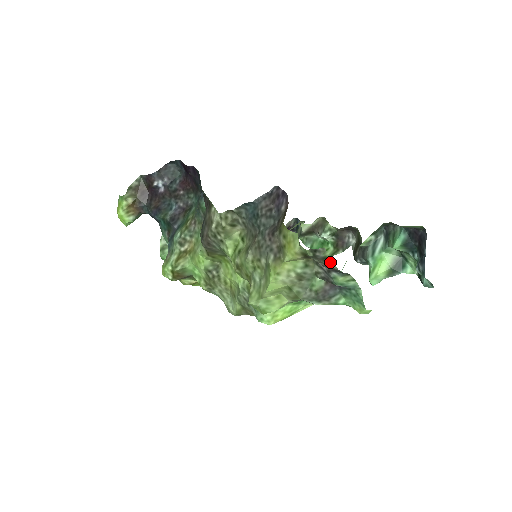
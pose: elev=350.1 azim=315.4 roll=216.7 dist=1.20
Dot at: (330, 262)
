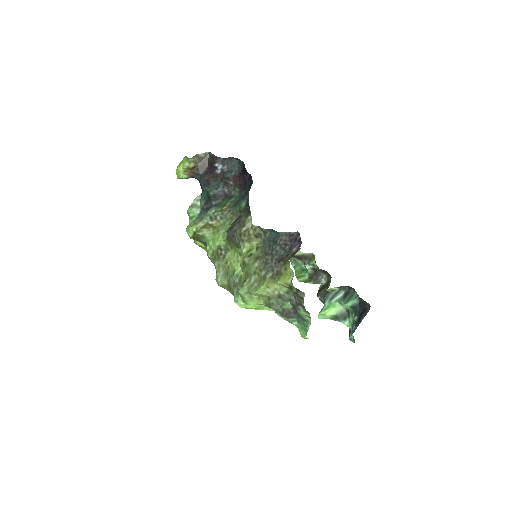
Dot at: (303, 302)
